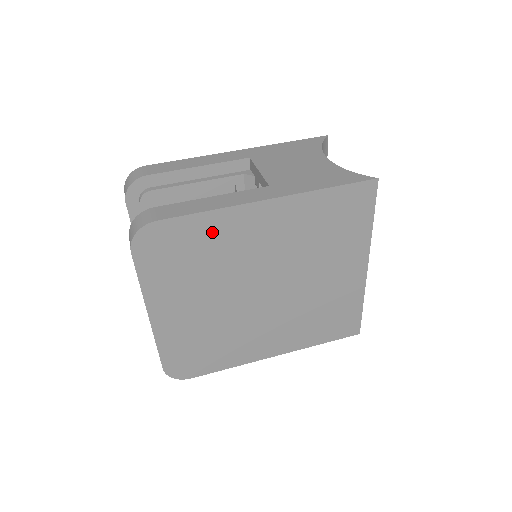
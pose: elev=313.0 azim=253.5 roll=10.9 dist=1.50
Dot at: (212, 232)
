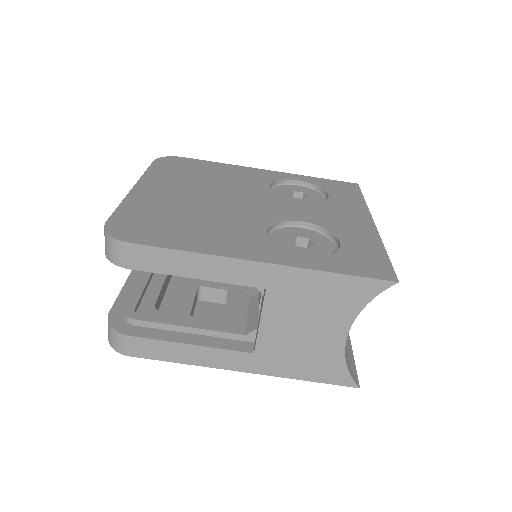
Dot at: occluded
